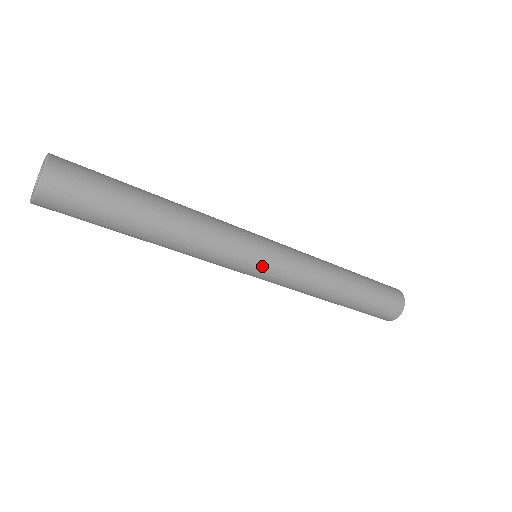
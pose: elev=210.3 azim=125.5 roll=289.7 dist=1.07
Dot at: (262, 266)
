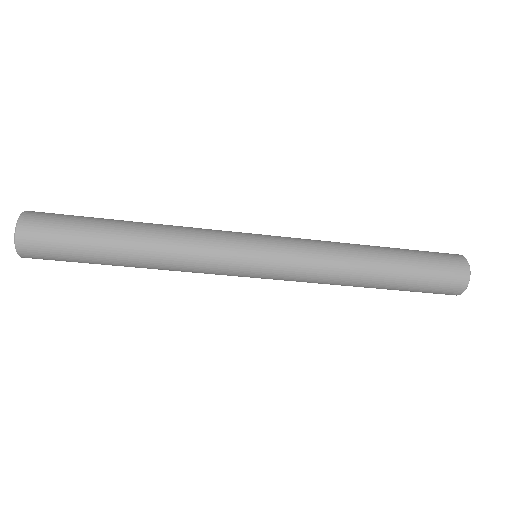
Dot at: (257, 267)
